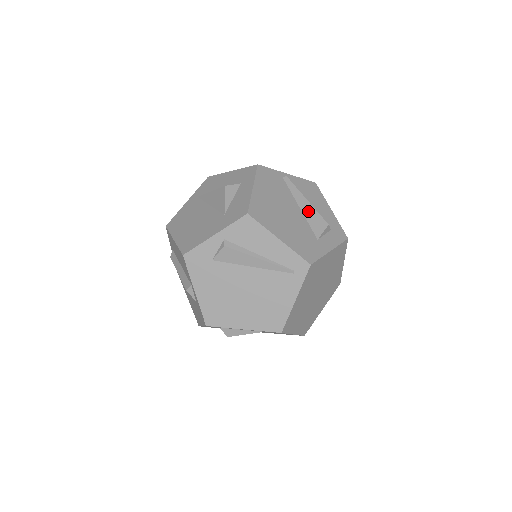
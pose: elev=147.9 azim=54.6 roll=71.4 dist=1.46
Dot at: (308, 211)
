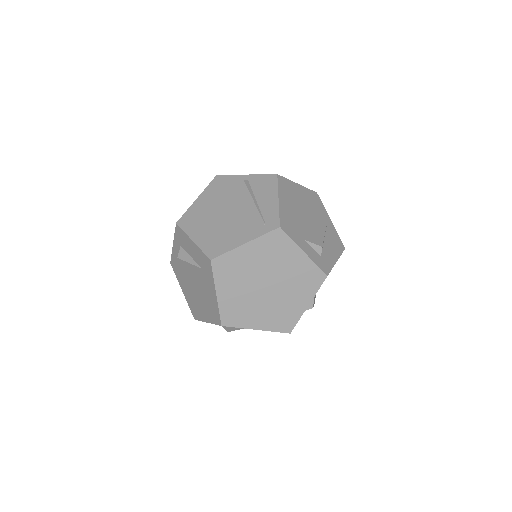
Dot at: (318, 232)
